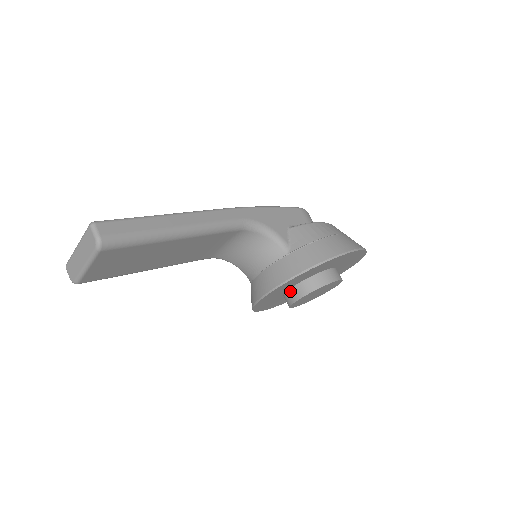
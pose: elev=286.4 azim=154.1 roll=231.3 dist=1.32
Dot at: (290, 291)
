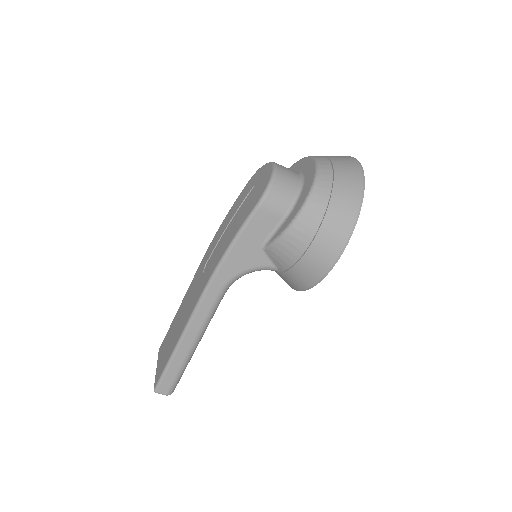
Dot at: occluded
